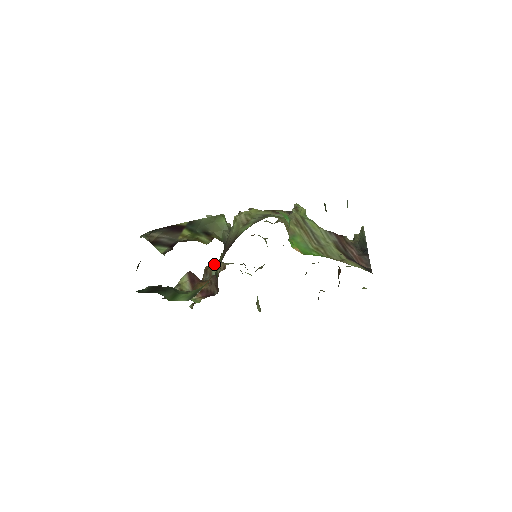
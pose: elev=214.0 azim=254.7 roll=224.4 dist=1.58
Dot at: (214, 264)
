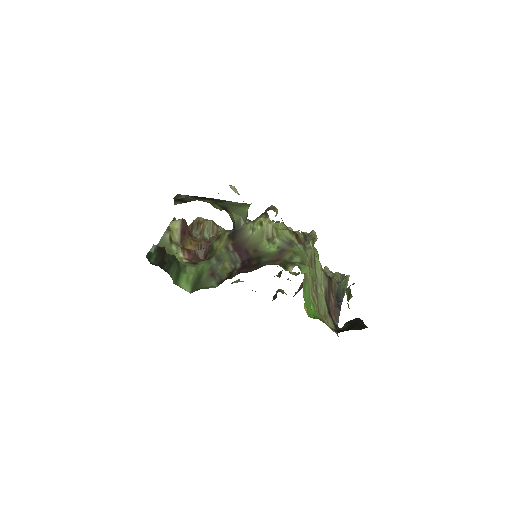
Dot at: (209, 223)
